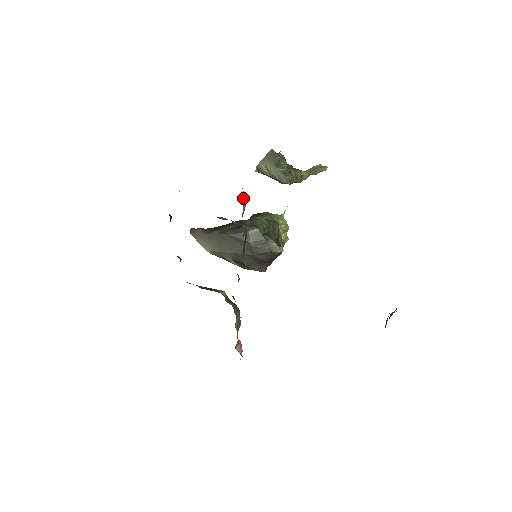
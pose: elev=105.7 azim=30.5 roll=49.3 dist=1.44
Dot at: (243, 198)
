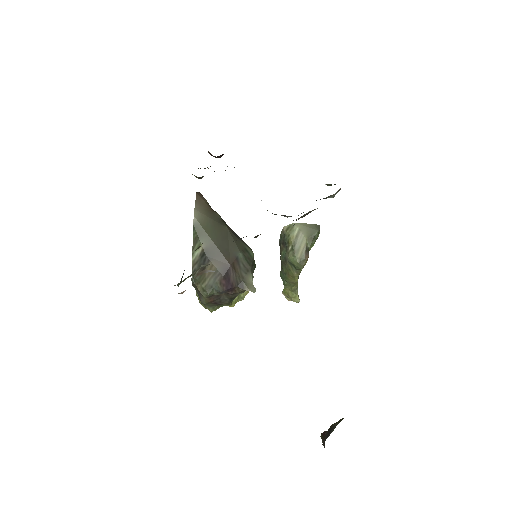
Dot at: (340, 189)
